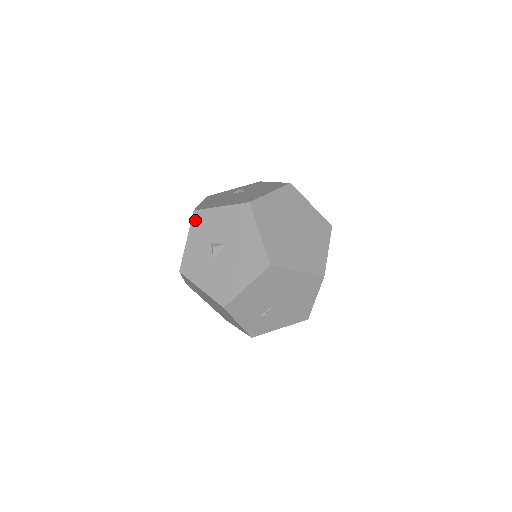
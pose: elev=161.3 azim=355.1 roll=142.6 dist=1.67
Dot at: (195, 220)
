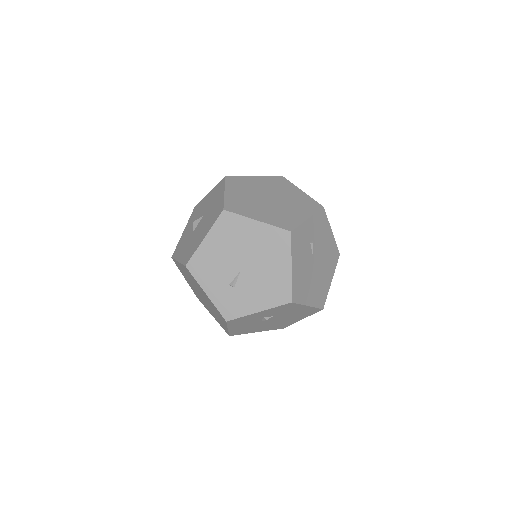
Dot at: (193, 213)
